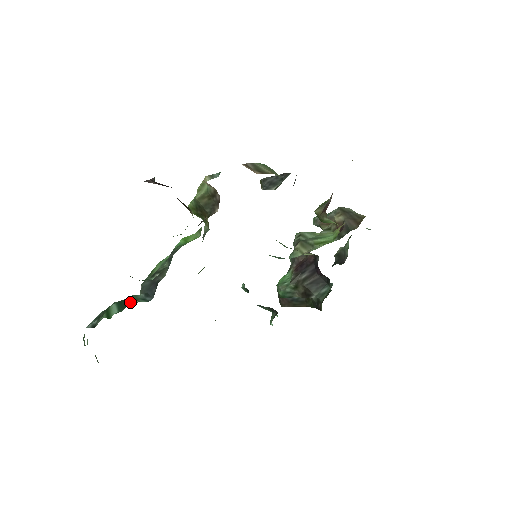
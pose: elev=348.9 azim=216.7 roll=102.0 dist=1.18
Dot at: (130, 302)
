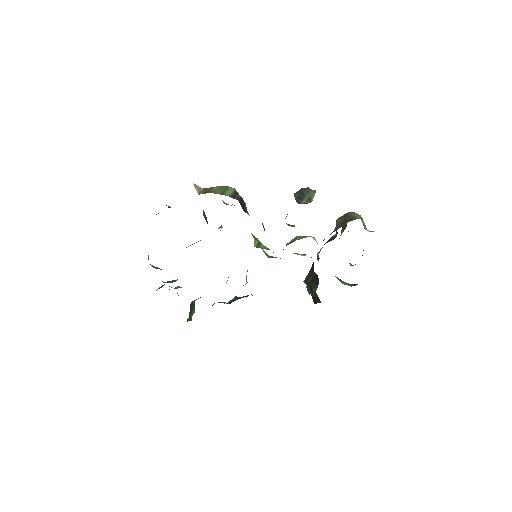
Dot at: occluded
